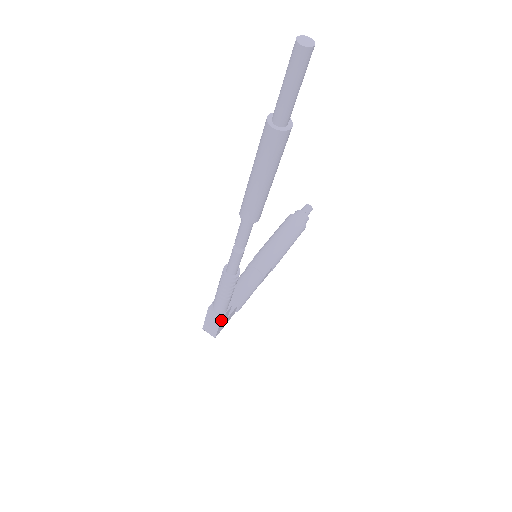
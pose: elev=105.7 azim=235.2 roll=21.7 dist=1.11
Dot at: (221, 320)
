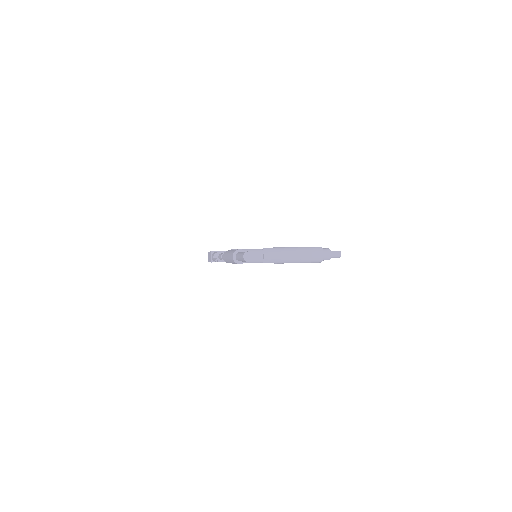
Dot at: (211, 262)
